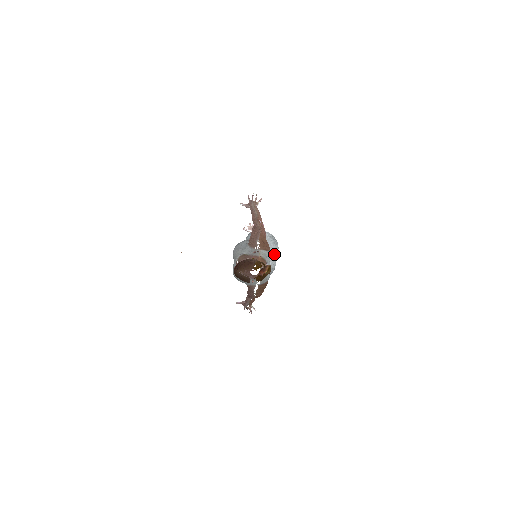
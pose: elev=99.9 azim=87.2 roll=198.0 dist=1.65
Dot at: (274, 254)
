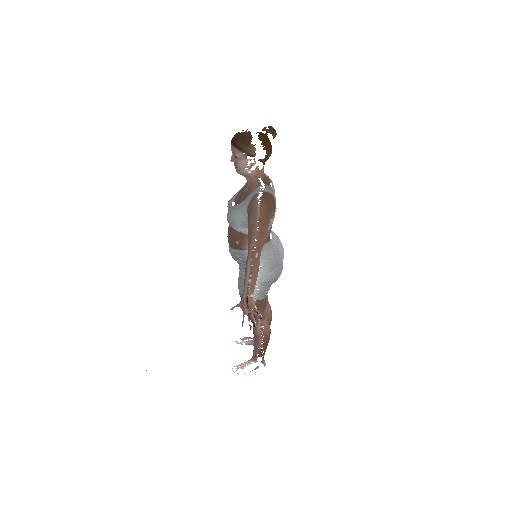
Dot at: (279, 244)
